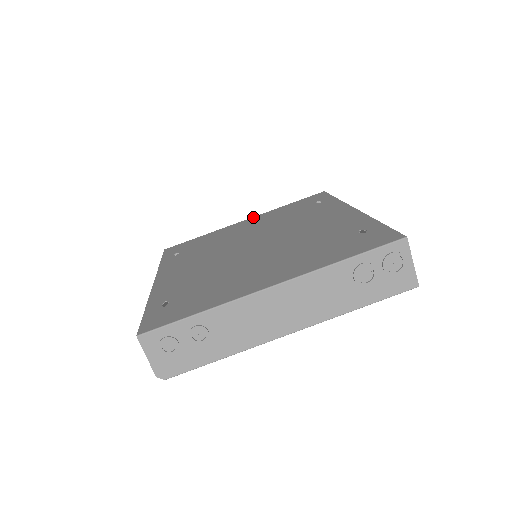
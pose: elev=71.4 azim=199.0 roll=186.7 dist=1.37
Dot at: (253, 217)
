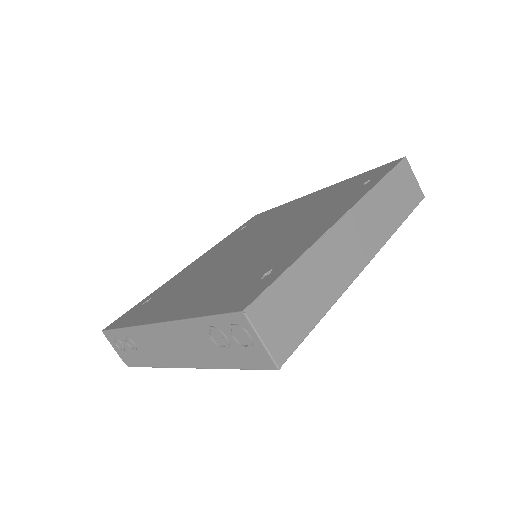
Dot at: (324, 188)
